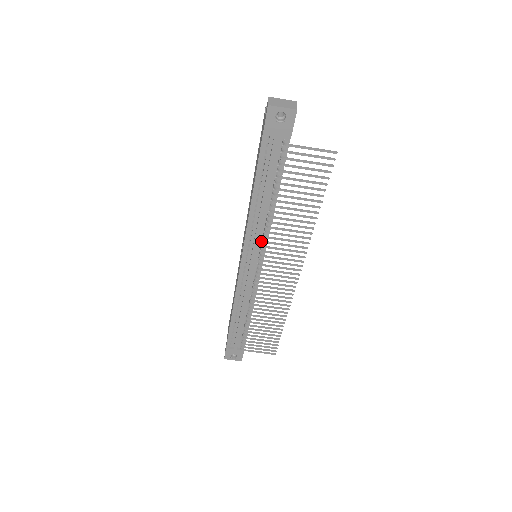
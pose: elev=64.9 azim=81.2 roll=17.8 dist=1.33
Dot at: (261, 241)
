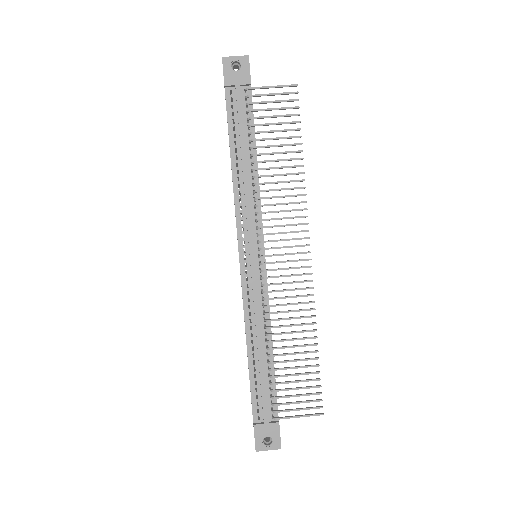
Dot at: (254, 219)
